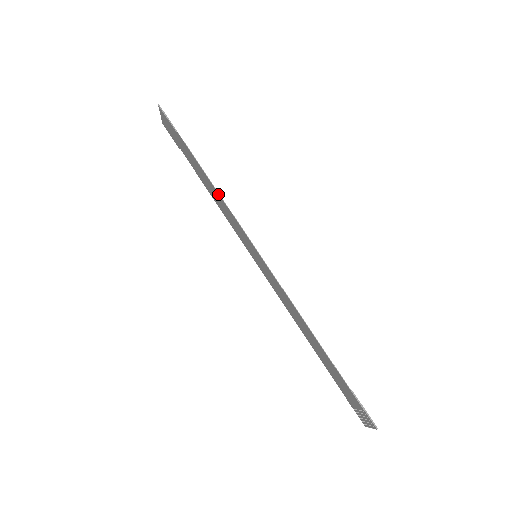
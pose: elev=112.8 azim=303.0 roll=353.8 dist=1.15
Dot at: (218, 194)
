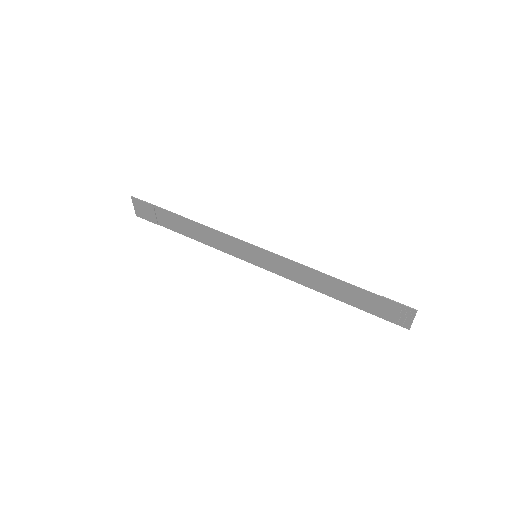
Dot at: (206, 227)
